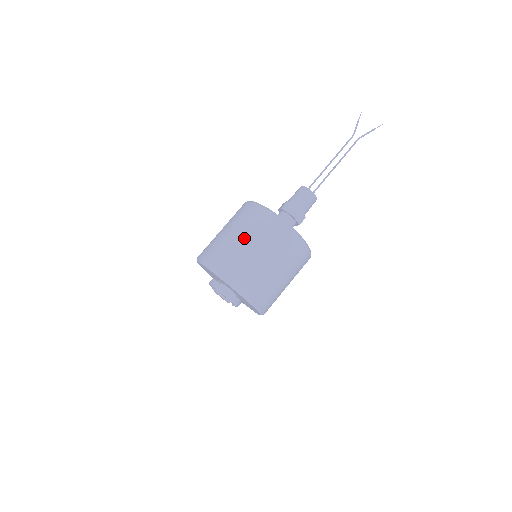
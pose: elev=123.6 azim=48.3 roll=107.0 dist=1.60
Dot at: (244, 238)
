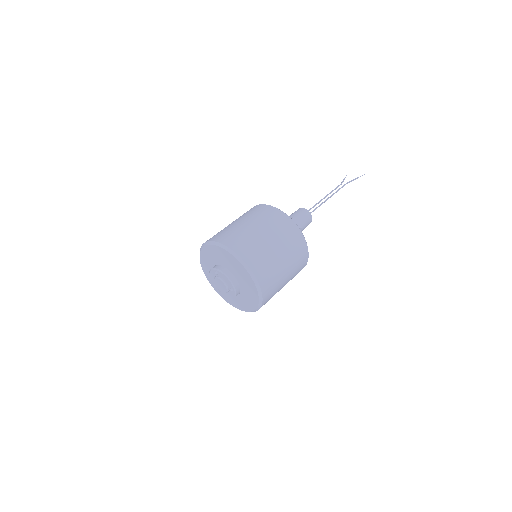
Dot at: (240, 220)
